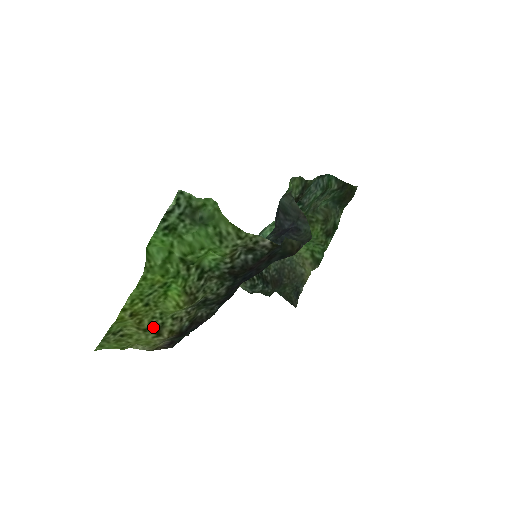
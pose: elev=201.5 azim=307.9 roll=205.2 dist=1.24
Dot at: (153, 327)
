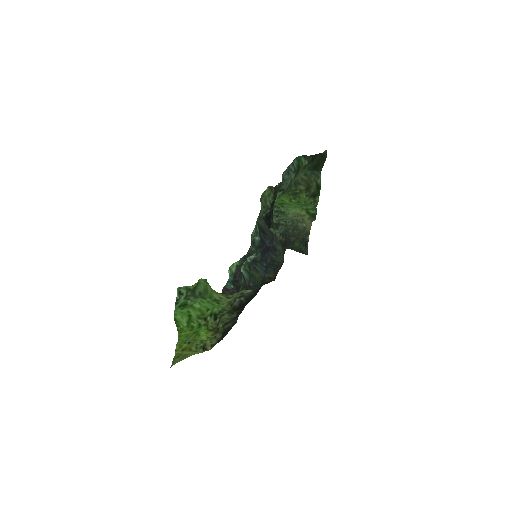
Dot at: (199, 348)
